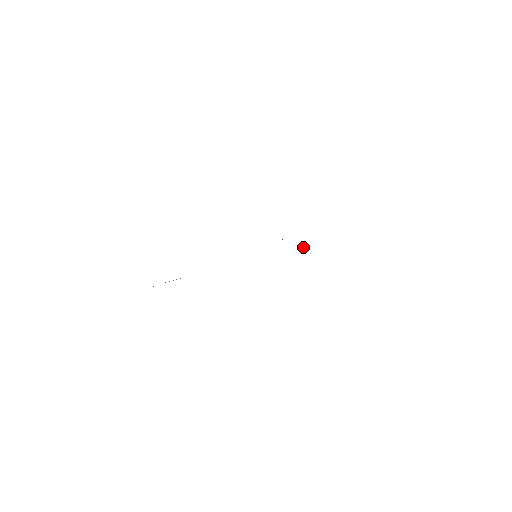
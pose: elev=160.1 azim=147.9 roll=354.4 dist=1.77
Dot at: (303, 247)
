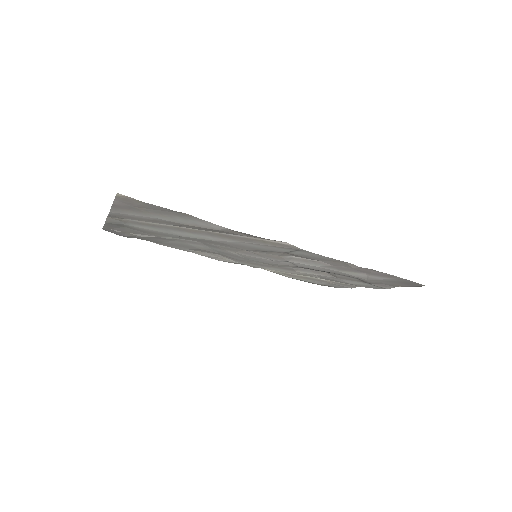
Dot at: (323, 264)
